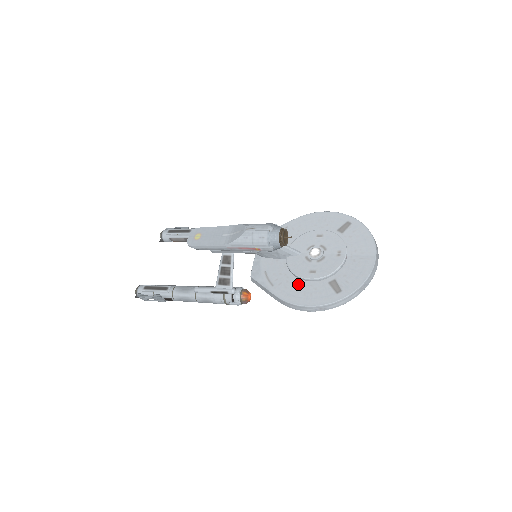
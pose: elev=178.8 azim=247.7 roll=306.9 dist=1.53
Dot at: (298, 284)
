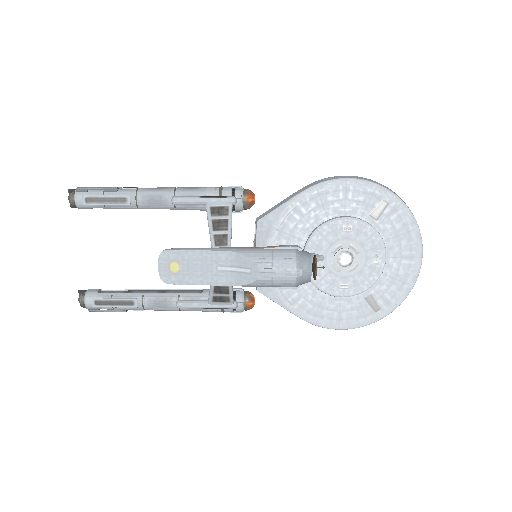
Dot at: (325, 301)
